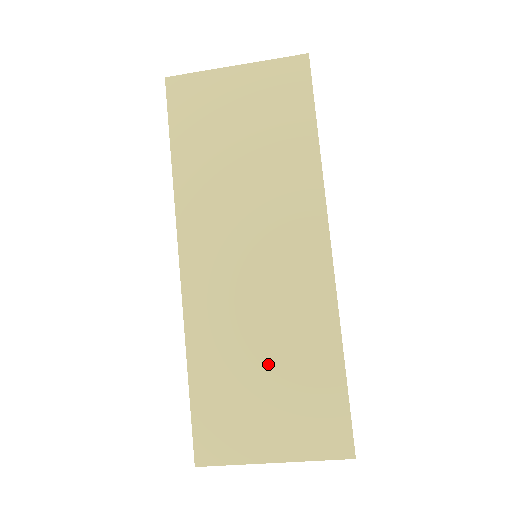
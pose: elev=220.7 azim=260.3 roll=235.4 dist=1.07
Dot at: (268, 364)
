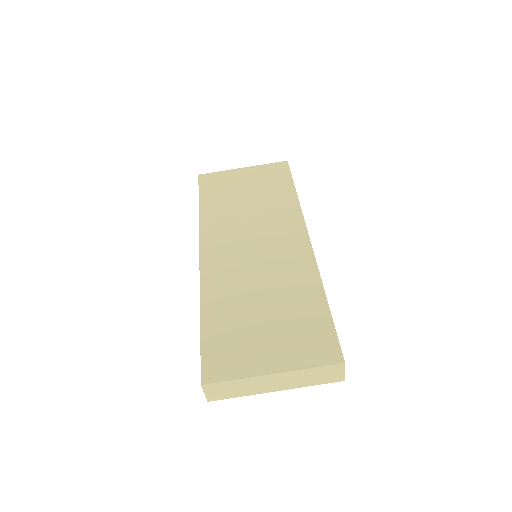
Dot at: (266, 306)
